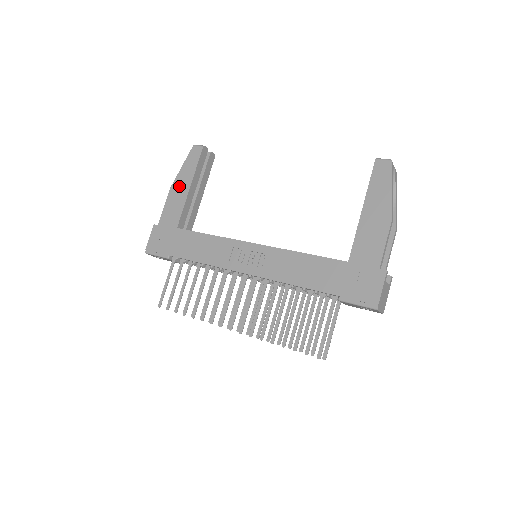
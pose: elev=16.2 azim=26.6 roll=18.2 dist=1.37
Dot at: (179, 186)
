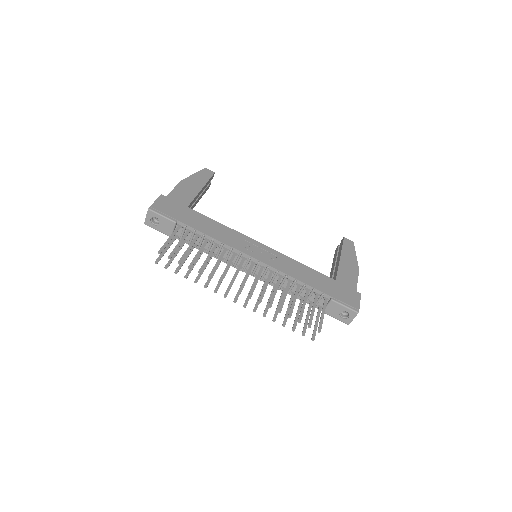
Dot at: (191, 183)
